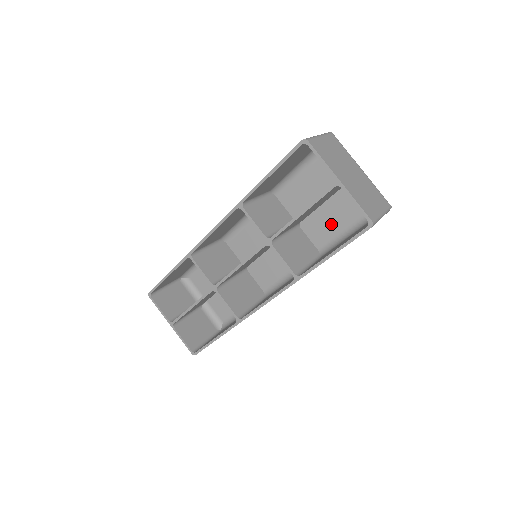
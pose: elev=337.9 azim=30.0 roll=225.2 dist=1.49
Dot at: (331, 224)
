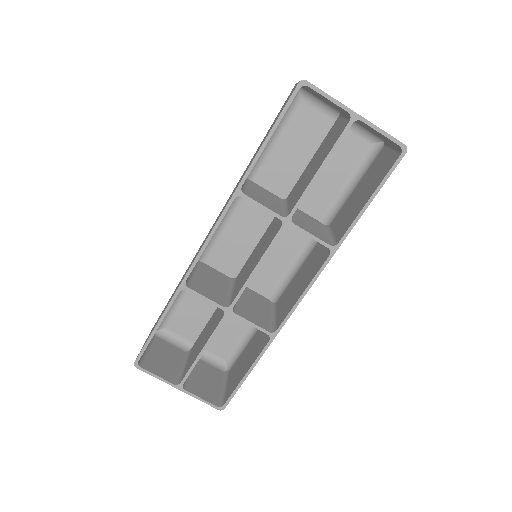
Dot at: (326, 186)
